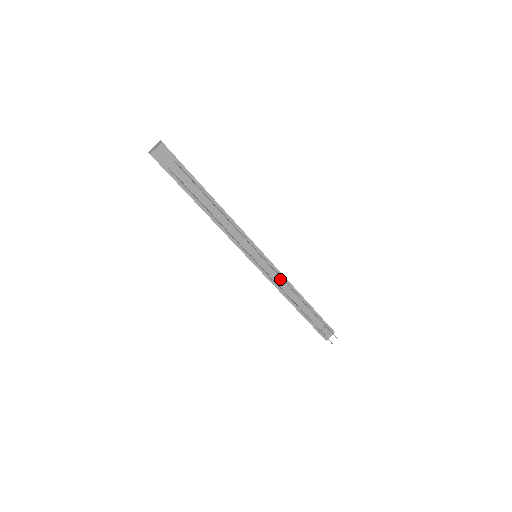
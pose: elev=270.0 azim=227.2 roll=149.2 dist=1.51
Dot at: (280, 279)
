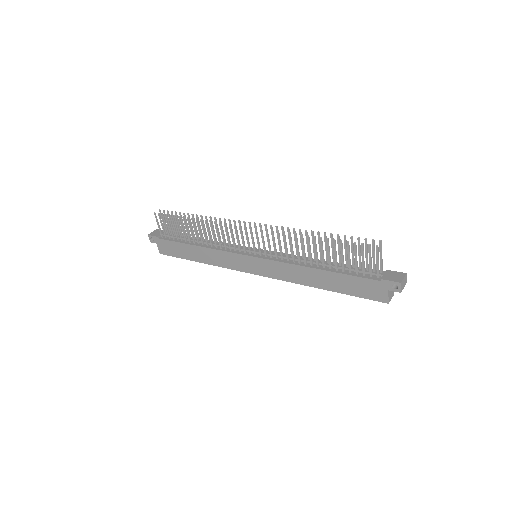
Dot at: (290, 258)
